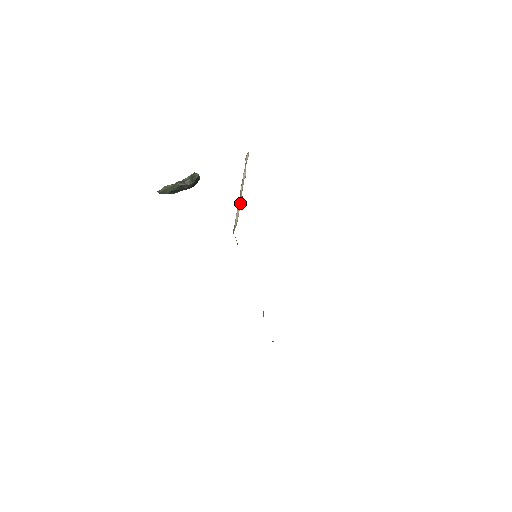
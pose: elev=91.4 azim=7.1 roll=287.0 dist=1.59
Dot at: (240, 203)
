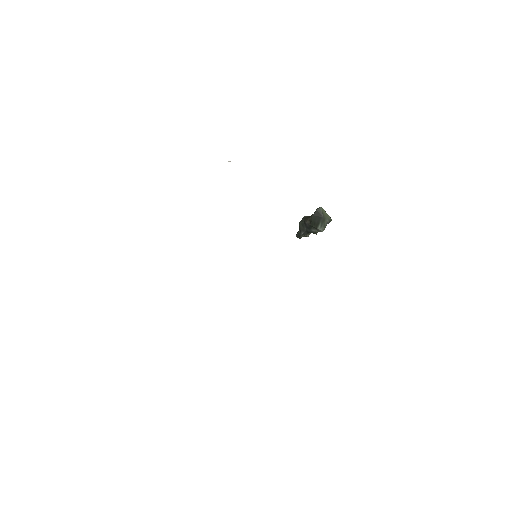
Dot at: occluded
